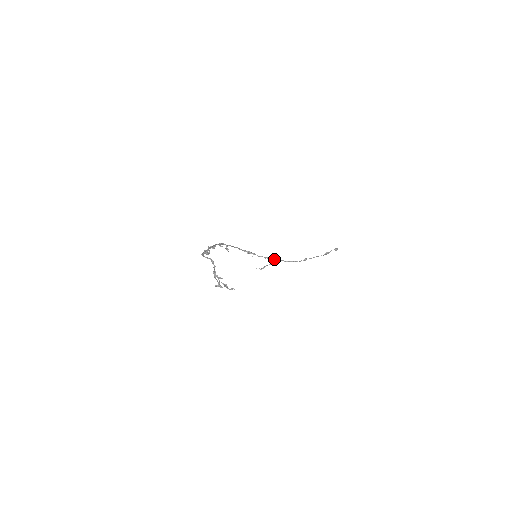
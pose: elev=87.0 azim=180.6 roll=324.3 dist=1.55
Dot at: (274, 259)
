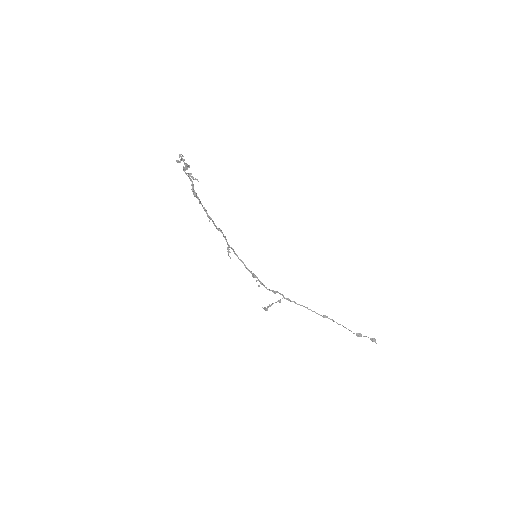
Dot at: occluded
